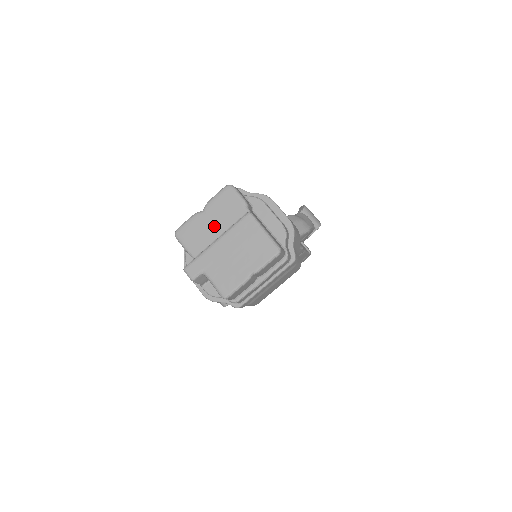
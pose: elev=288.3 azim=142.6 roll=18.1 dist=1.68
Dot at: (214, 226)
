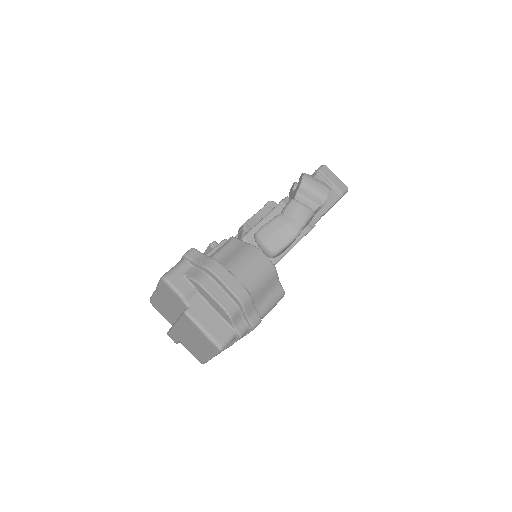
Dot at: (170, 308)
